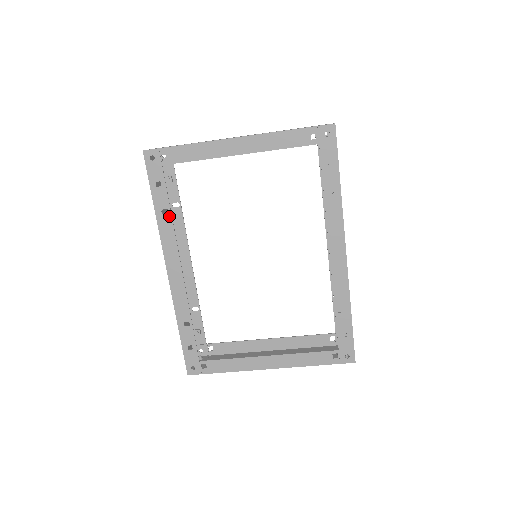
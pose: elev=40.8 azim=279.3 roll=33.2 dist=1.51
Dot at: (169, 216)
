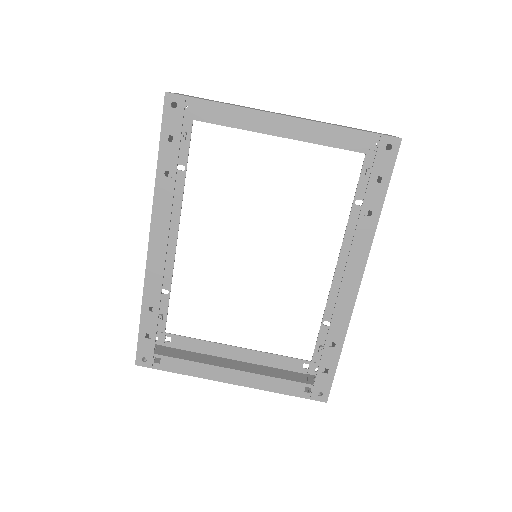
Dot at: (172, 181)
